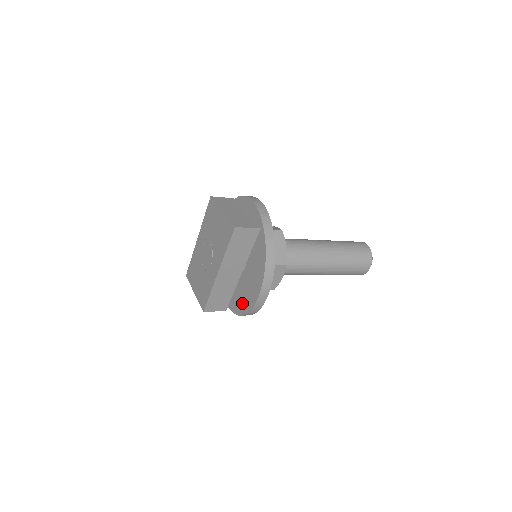
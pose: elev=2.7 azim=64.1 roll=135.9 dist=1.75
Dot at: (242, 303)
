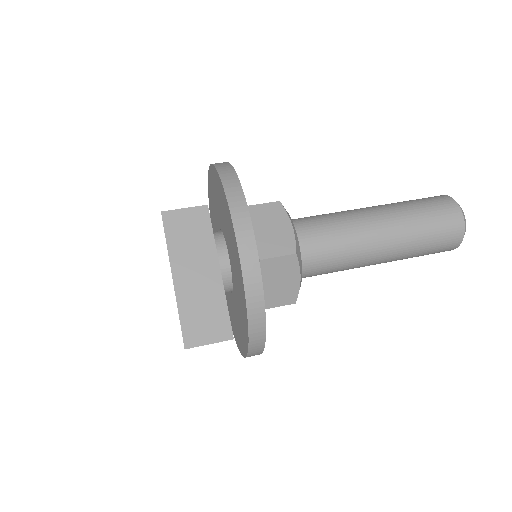
Dot at: (230, 317)
